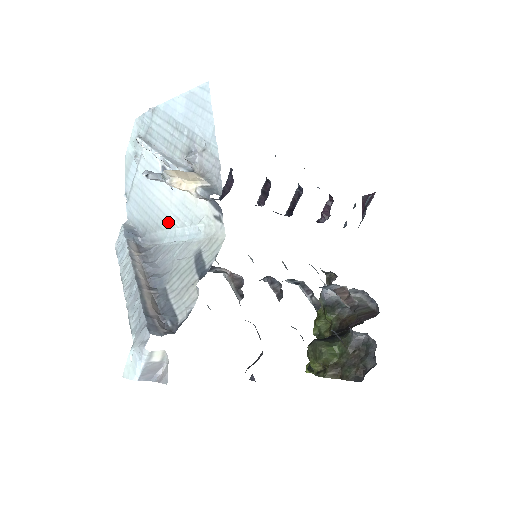
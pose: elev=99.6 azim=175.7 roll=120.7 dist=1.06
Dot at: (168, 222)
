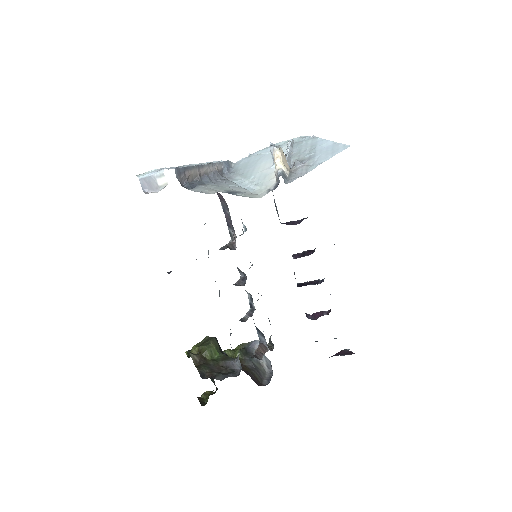
Dot at: (248, 176)
